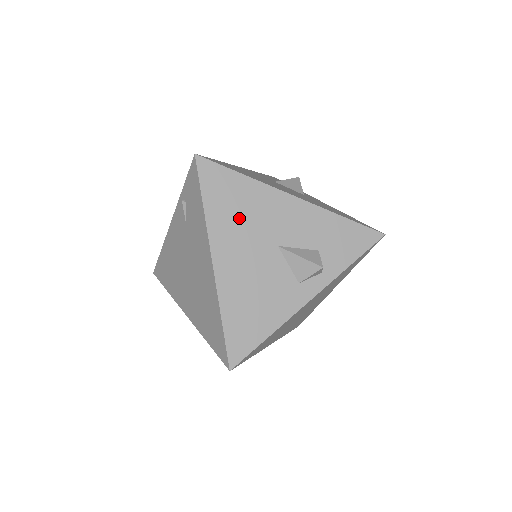
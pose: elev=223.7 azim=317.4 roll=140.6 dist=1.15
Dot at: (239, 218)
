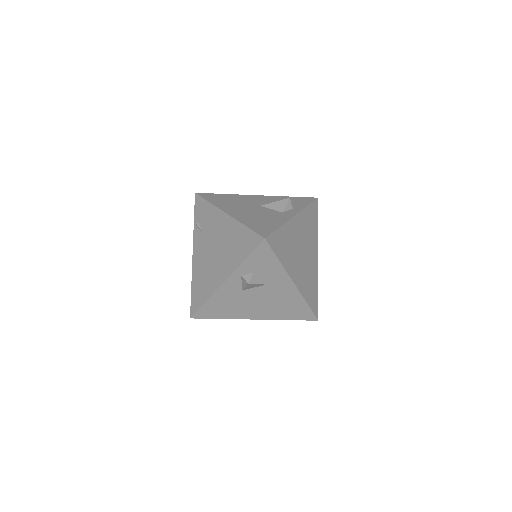
Dot at: (232, 202)
